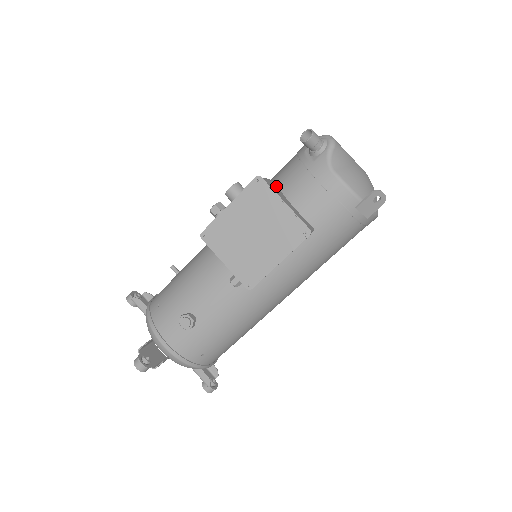
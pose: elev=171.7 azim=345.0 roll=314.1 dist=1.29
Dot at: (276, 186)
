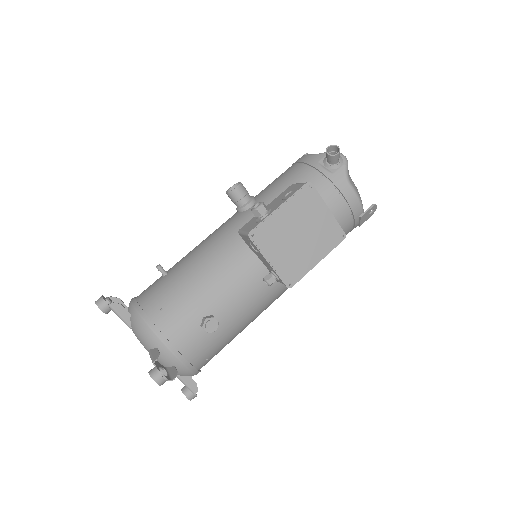
Dot at: occluded
